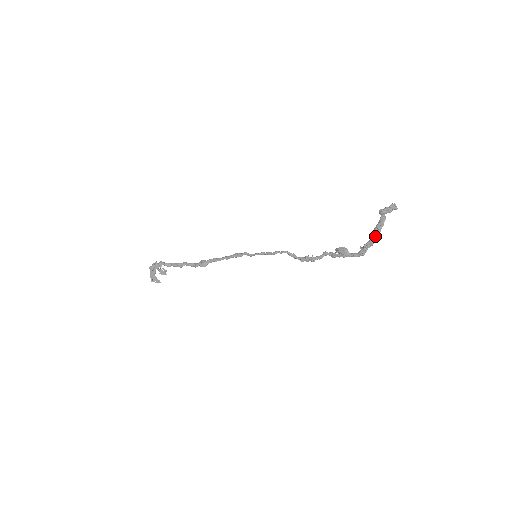
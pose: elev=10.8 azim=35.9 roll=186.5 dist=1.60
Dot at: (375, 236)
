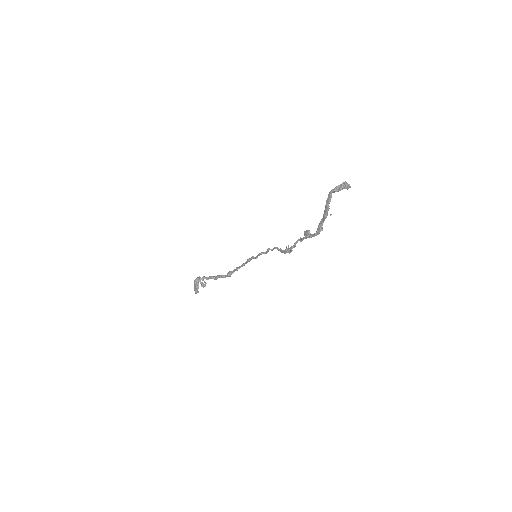
Dot at: (325, 212)
